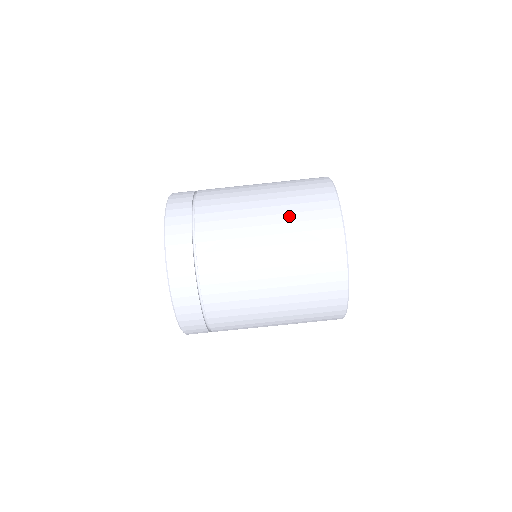
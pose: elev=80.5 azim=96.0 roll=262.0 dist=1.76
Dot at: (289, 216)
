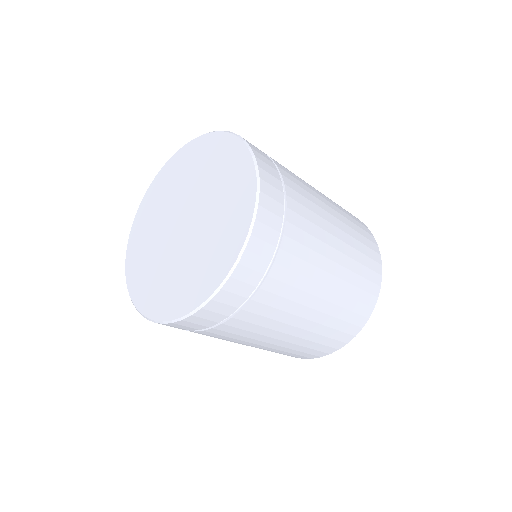
Dot at: (277, 351)
